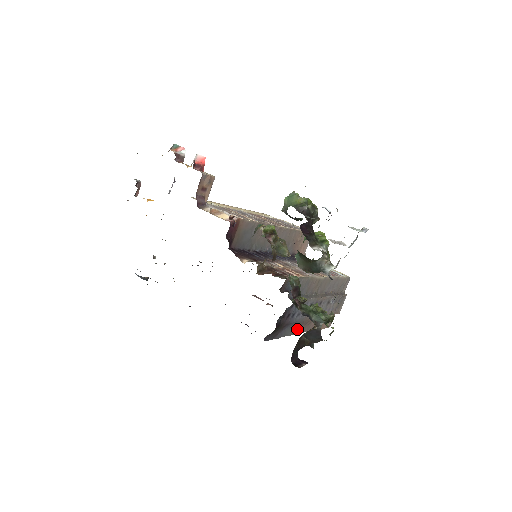
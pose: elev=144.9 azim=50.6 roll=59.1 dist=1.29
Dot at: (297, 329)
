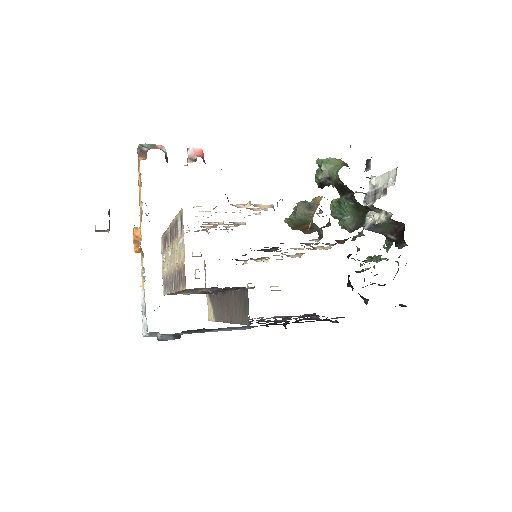
Dot at: occluded
